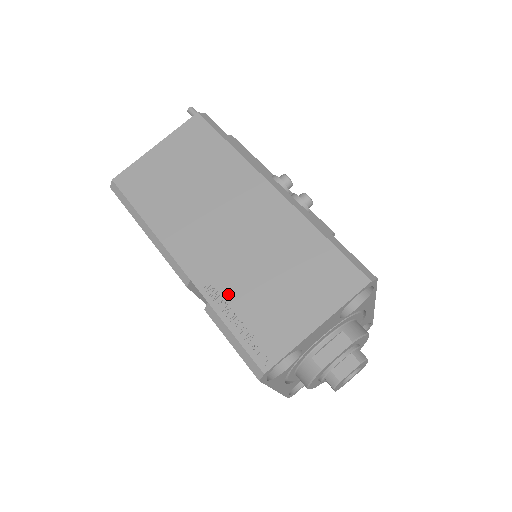
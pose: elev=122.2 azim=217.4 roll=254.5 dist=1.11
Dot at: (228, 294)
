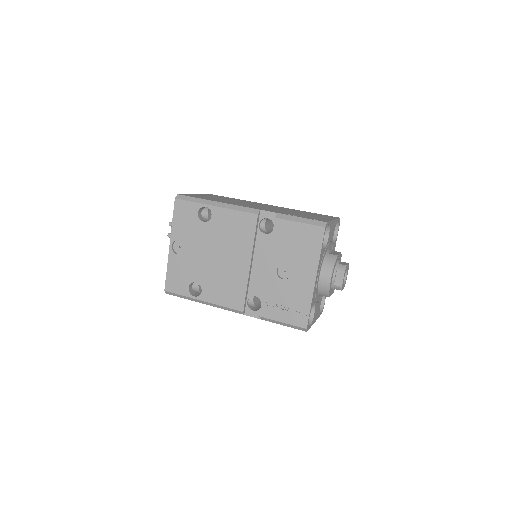
Dot at: (284, 213)
